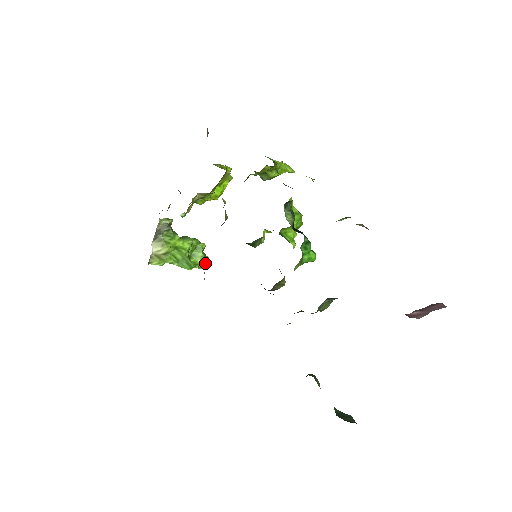
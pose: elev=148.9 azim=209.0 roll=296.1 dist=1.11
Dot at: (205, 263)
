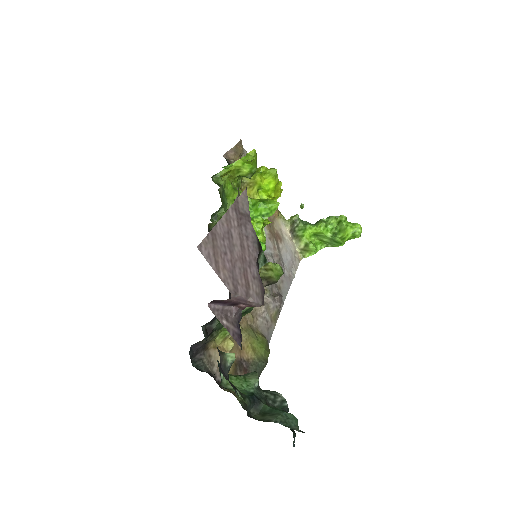
Dot at: (356, 231)
